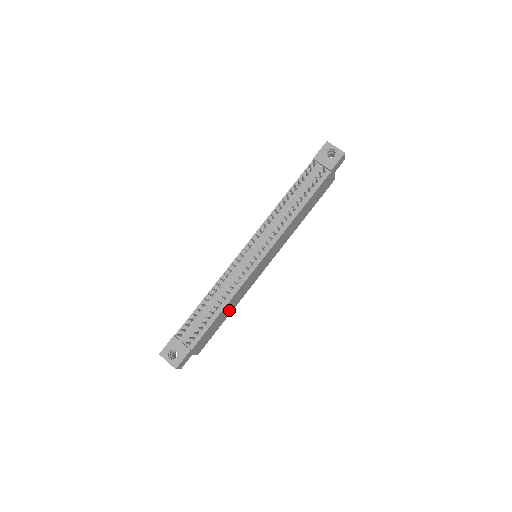
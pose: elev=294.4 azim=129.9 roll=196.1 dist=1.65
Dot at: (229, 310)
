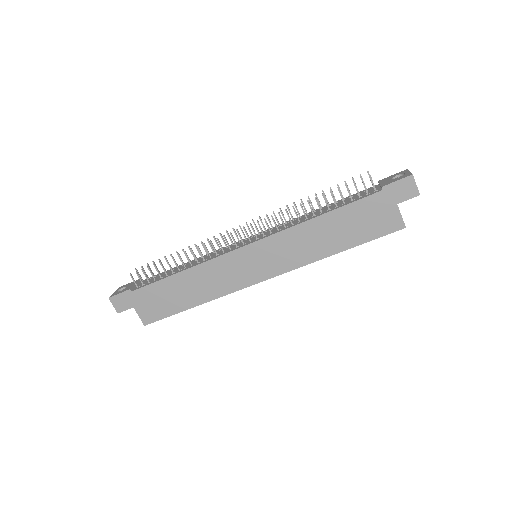
Dot at: (194, 294)
